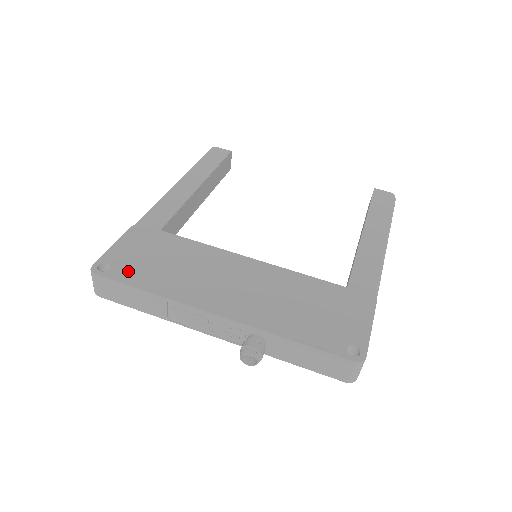
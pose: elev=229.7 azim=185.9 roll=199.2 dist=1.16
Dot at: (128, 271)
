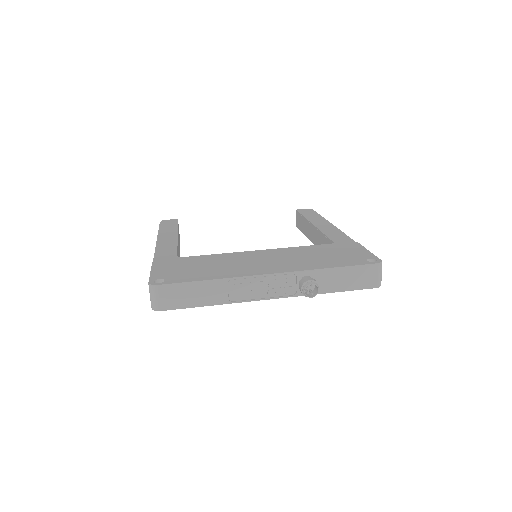
Dot at: (181, 277)
